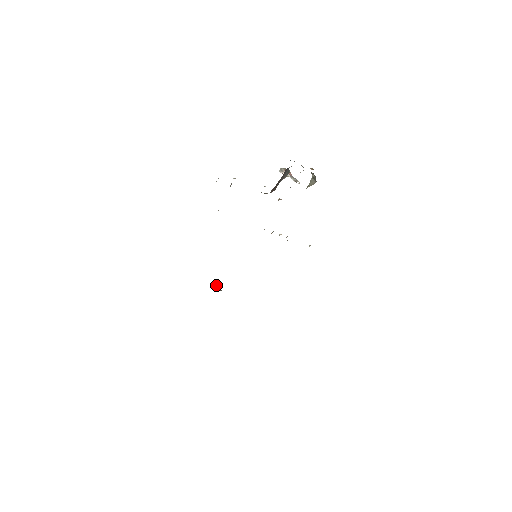
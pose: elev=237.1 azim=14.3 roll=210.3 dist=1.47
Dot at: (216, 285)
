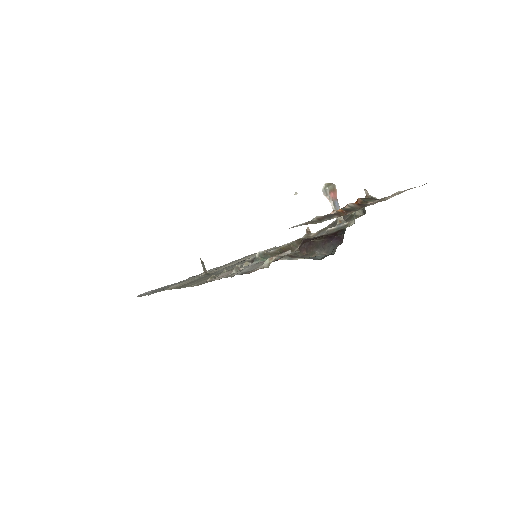
Dot at: occluded
